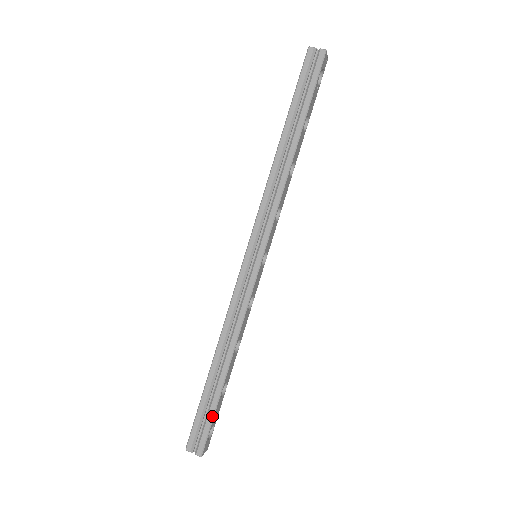
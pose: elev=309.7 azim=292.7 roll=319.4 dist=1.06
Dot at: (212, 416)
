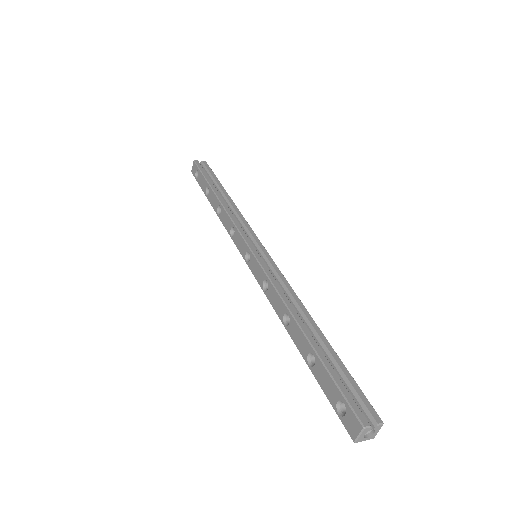
Dot at: (349, 374)
